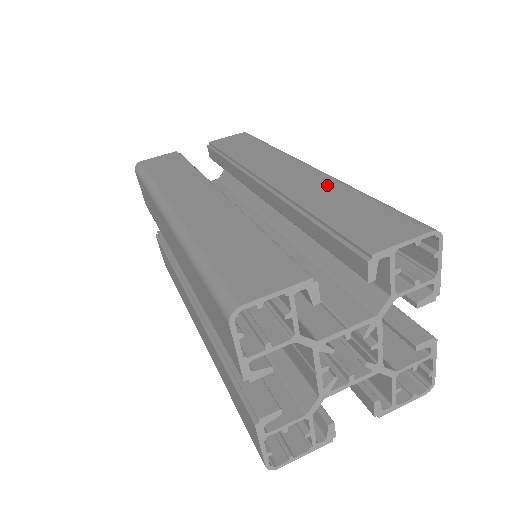
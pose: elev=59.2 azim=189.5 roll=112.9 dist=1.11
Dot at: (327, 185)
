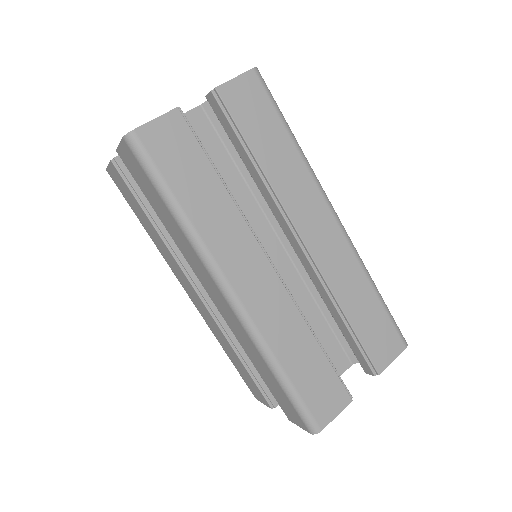
Dot at: (353, 270)
